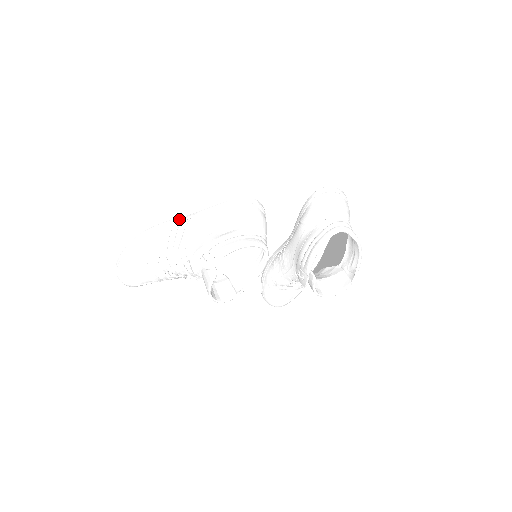
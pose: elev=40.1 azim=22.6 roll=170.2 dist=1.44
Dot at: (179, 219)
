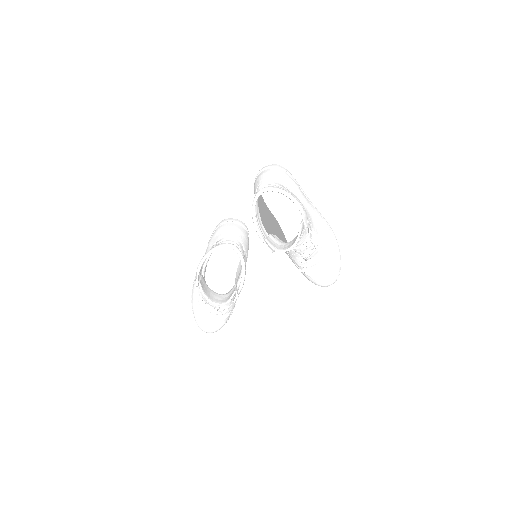
Dot at: occluded
